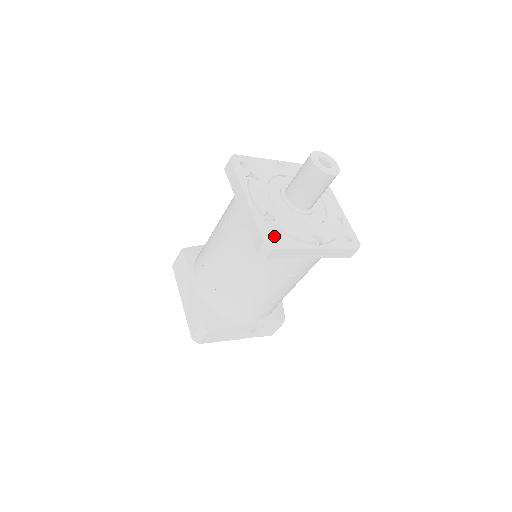
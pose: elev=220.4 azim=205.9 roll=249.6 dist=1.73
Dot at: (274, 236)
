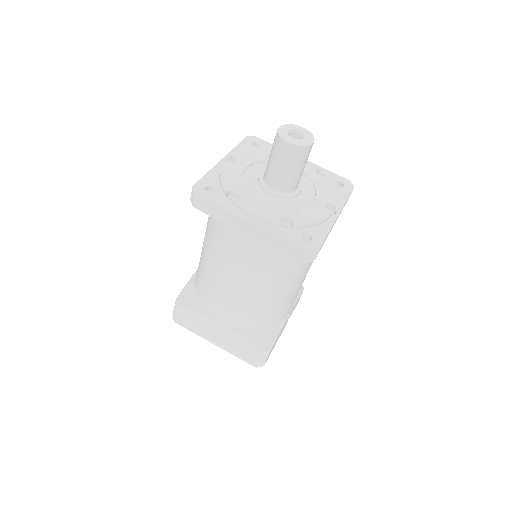
Dot at: (303, 236)
